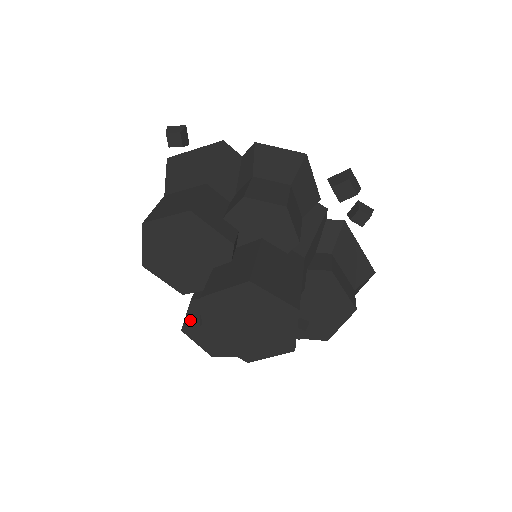
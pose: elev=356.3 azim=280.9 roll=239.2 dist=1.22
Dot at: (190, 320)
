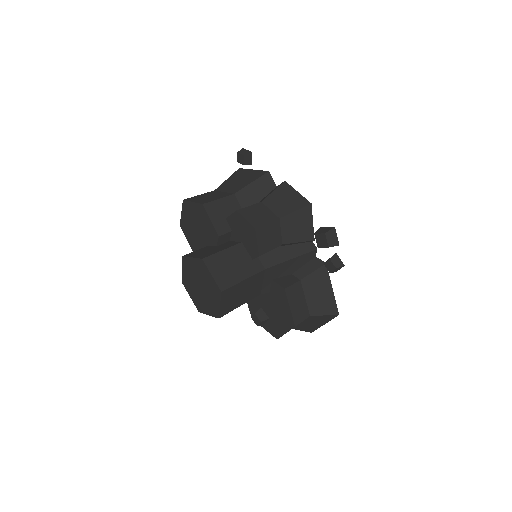
Dot at: occluded
